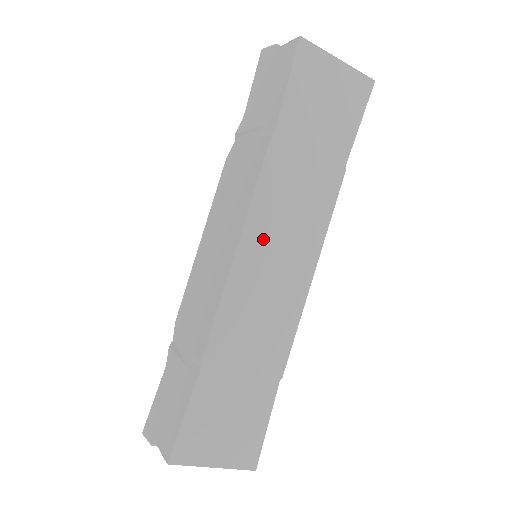
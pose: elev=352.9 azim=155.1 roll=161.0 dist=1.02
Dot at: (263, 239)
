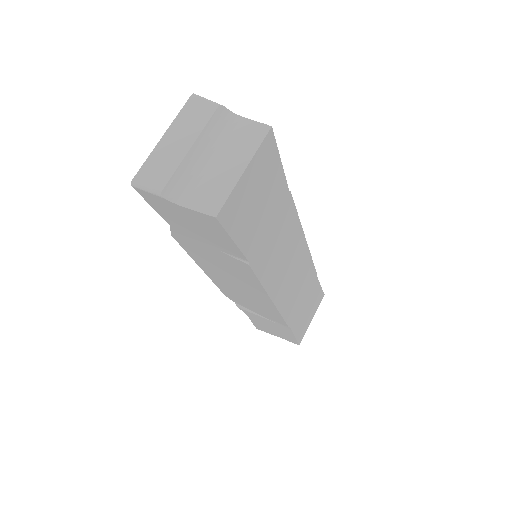
Dot at: (279, 280)
